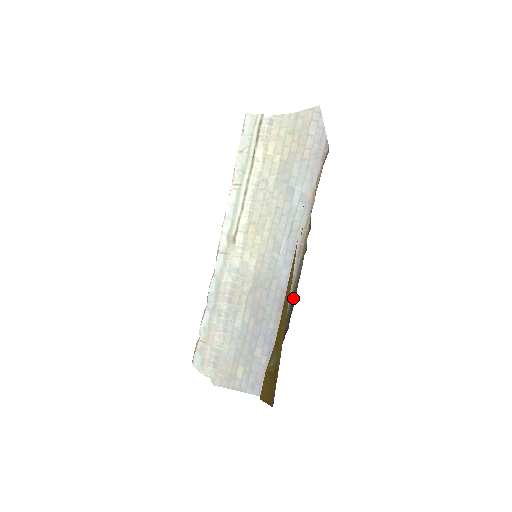
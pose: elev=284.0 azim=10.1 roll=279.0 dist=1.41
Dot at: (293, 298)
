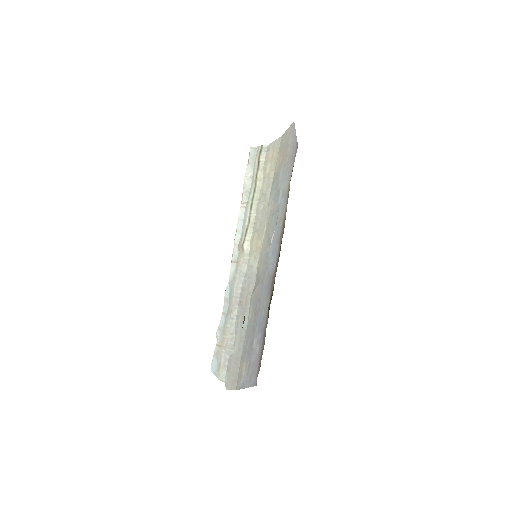
Dot at: (274, 278)
